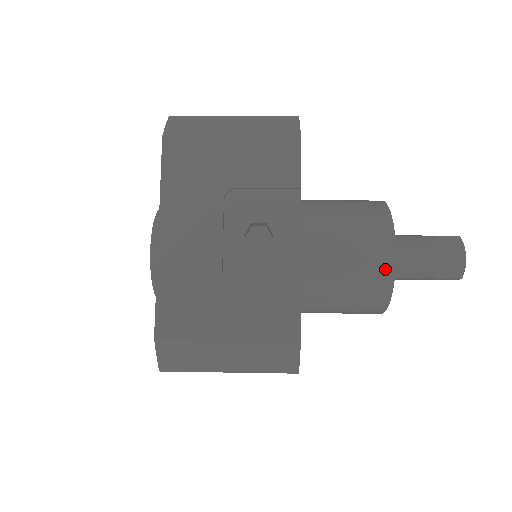
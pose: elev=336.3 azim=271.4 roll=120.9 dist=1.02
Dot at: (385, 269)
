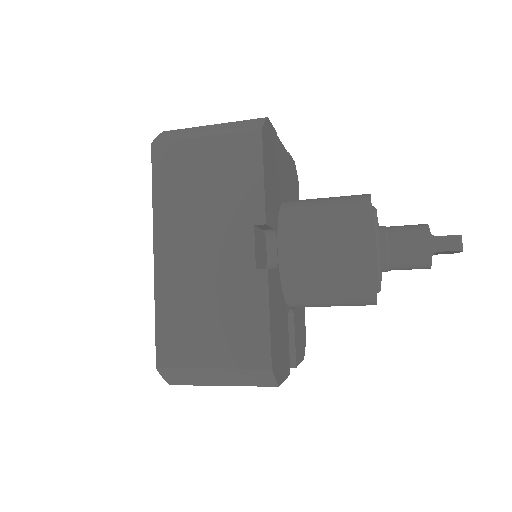
Dot at: (361, 195)
